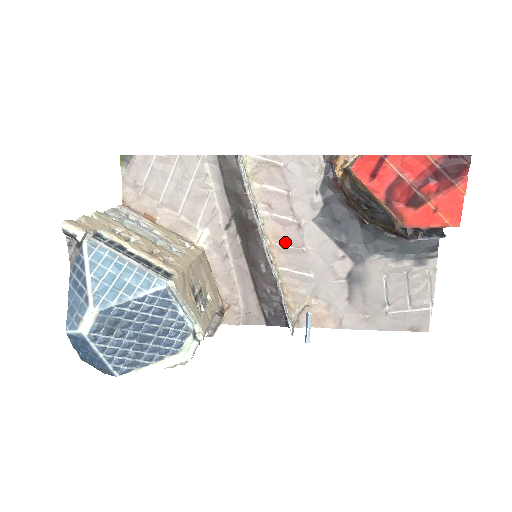
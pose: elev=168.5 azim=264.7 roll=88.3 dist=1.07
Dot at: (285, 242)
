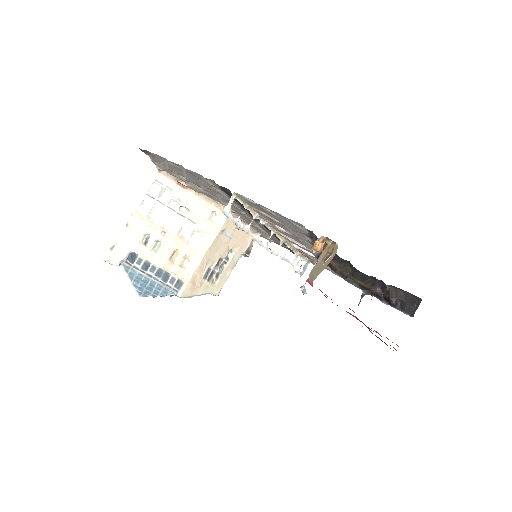
Dot at: (290, 237)
